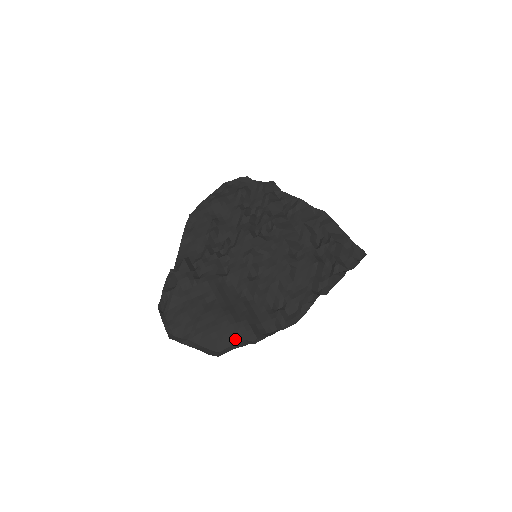
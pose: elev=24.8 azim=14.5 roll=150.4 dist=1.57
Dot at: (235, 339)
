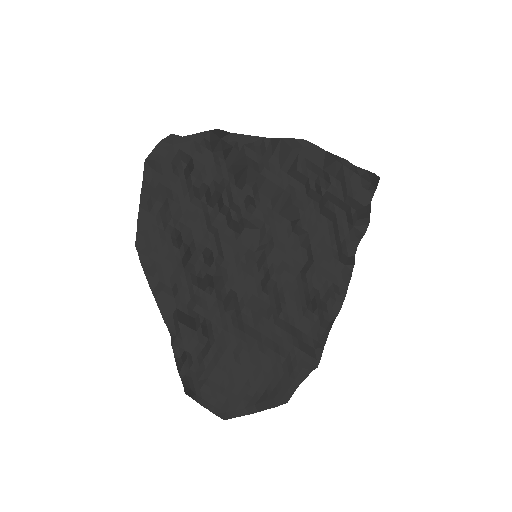
Dot at: (293, 374)
